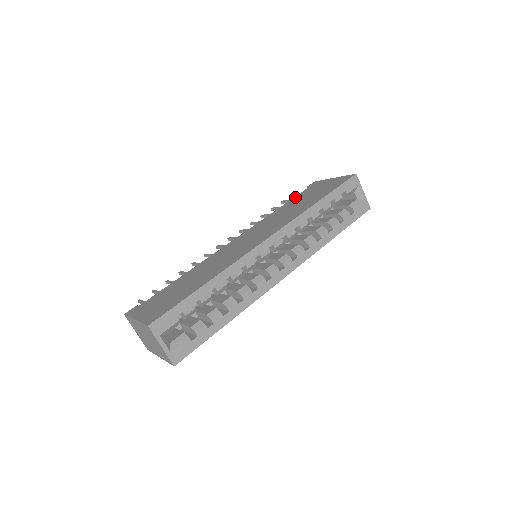
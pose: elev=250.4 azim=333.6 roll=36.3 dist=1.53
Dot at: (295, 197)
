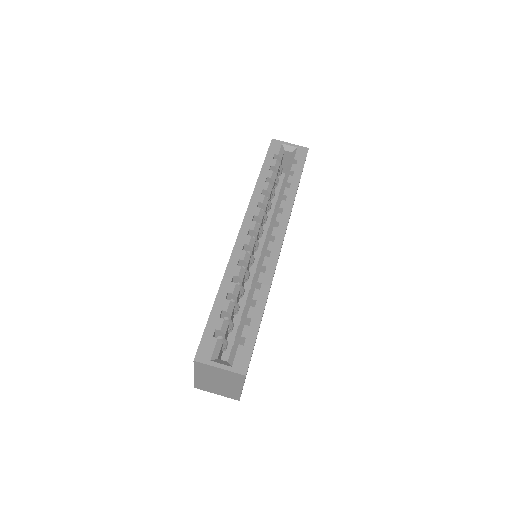
Dot at: occluded
